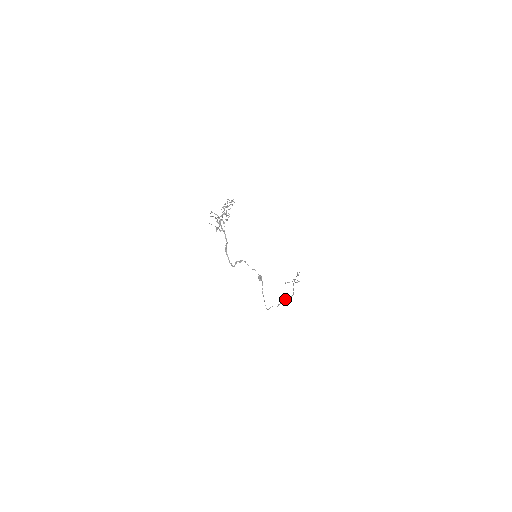
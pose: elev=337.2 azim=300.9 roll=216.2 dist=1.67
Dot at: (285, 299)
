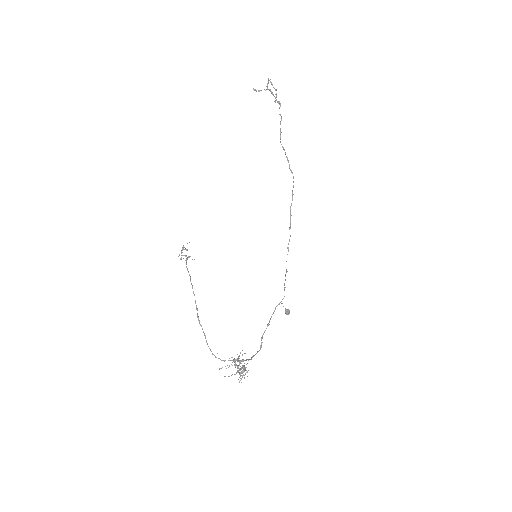
Dot at: occluded
